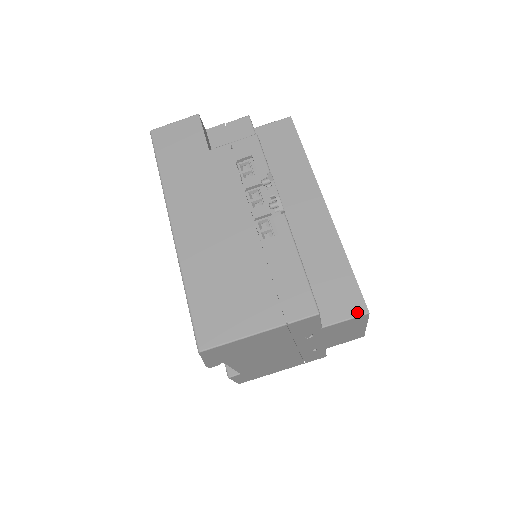
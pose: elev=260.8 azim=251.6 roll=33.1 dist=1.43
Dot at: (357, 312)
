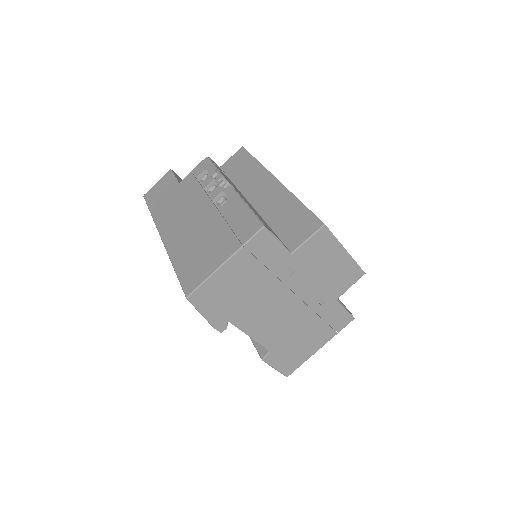
Dot at: (315, 229)
